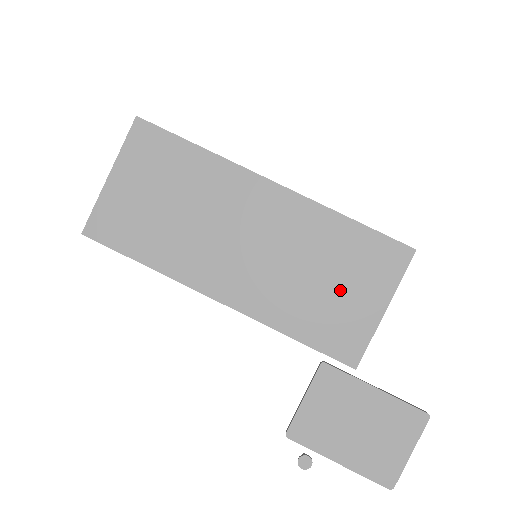
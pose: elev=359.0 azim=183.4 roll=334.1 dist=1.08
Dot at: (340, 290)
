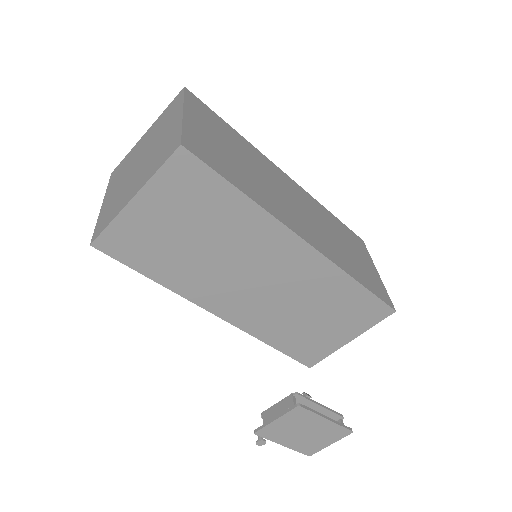
Dot at: (324, 325)
